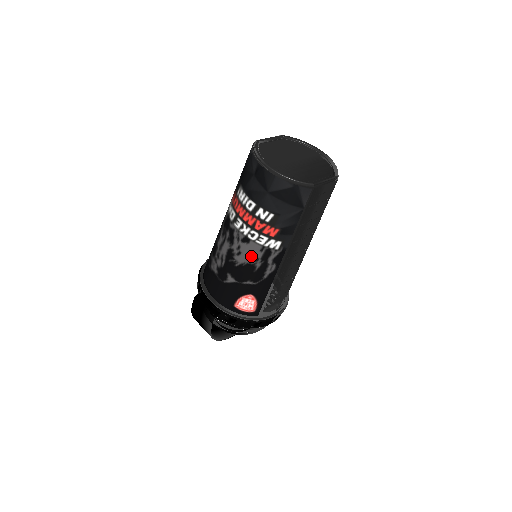
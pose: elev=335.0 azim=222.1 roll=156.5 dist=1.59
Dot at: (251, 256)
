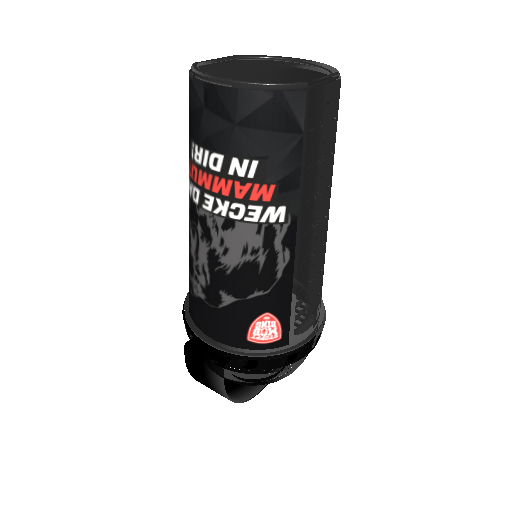
Dot at: (245, 248)
